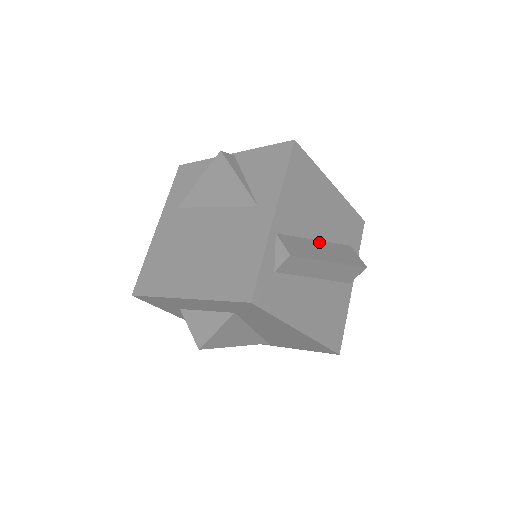
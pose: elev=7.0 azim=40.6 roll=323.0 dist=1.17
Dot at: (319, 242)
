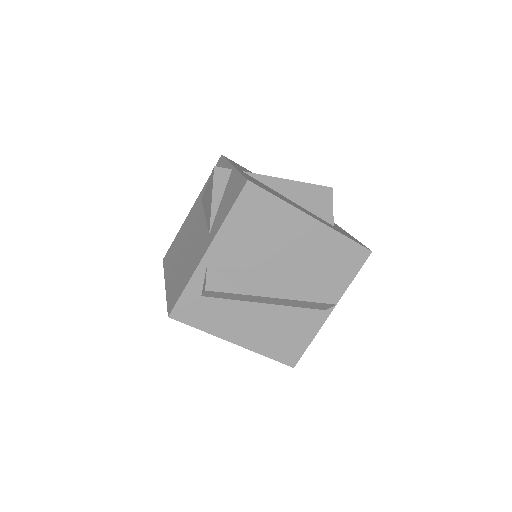
Dot at: (274, 273)
